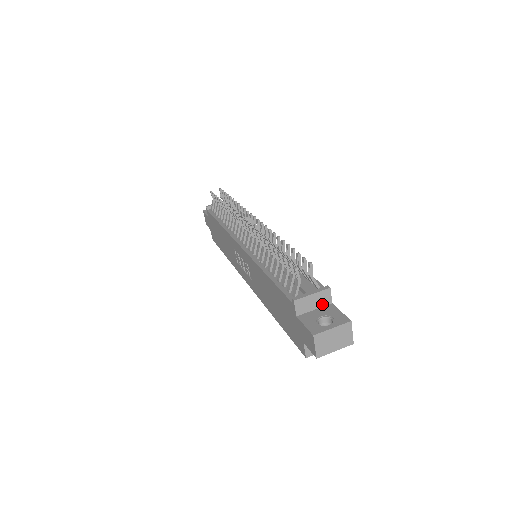
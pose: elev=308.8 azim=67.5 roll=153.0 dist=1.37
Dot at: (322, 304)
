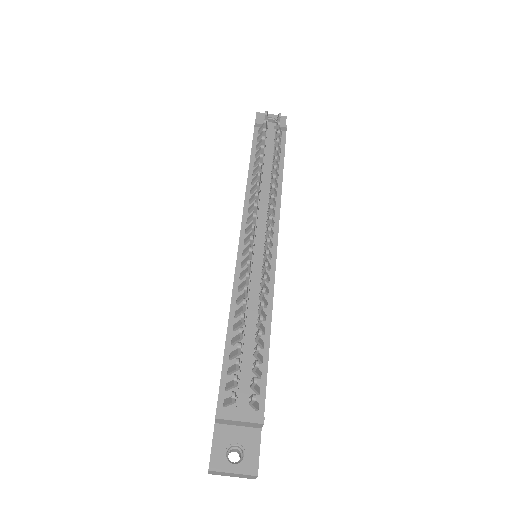
Dot at: (249, 426)
